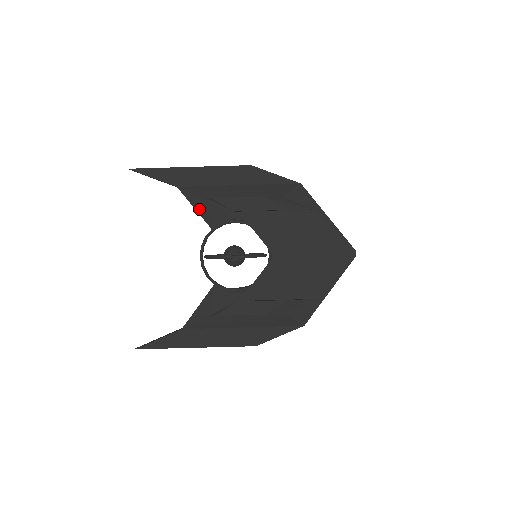
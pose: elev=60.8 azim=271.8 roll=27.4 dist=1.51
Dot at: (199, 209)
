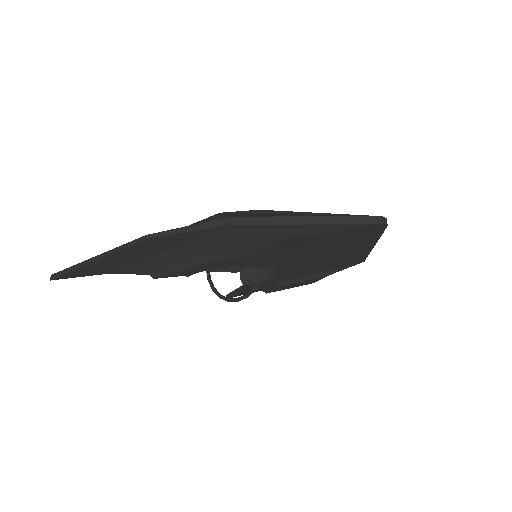
Dot at: occluded
